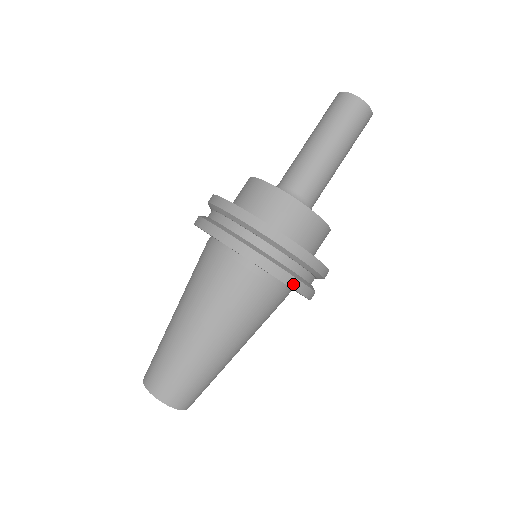
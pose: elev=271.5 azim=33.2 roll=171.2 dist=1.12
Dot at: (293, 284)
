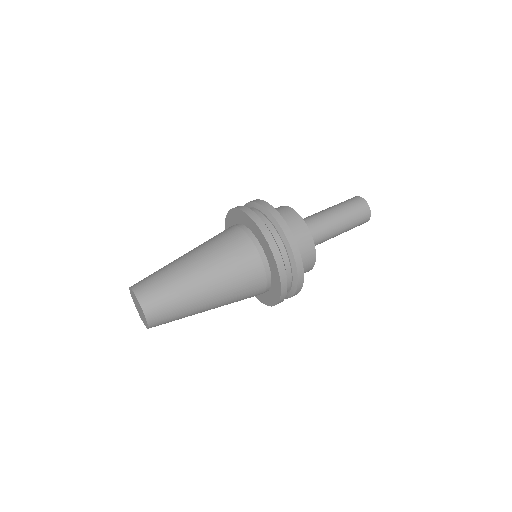
Dot at: (273, 248)
